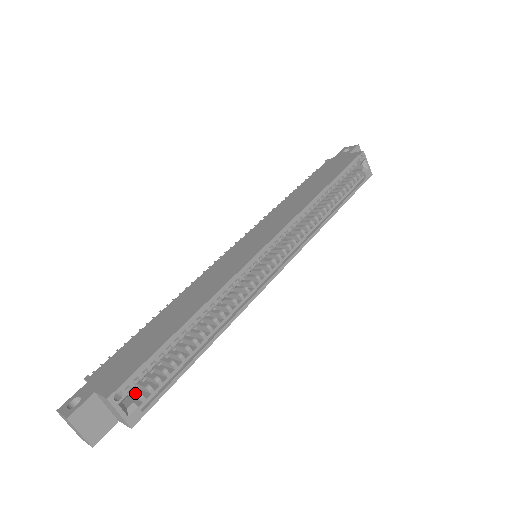
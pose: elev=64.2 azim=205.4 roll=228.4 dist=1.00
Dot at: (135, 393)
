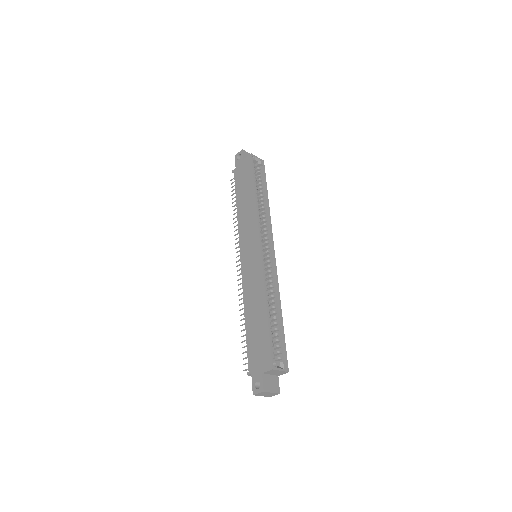
Dot at: (276, 359)
